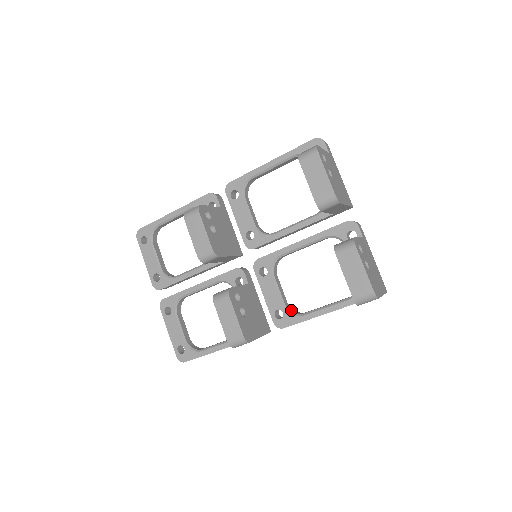
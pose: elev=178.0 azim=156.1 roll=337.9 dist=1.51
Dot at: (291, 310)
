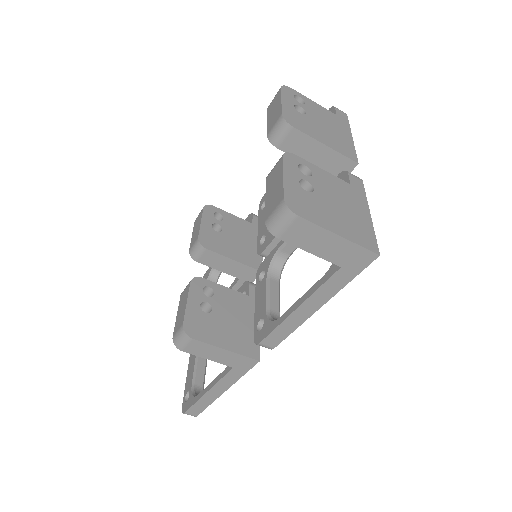
Dot at: (275, 318)
